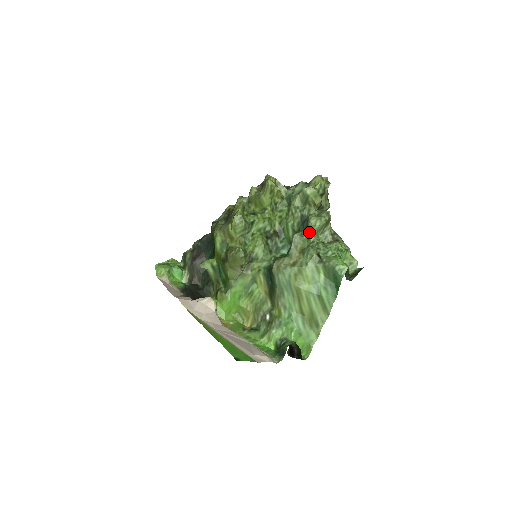
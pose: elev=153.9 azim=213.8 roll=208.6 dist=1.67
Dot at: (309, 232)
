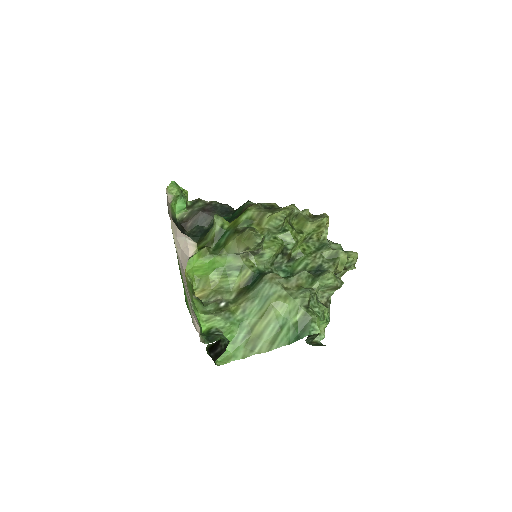
Dot at: (318, 280)
